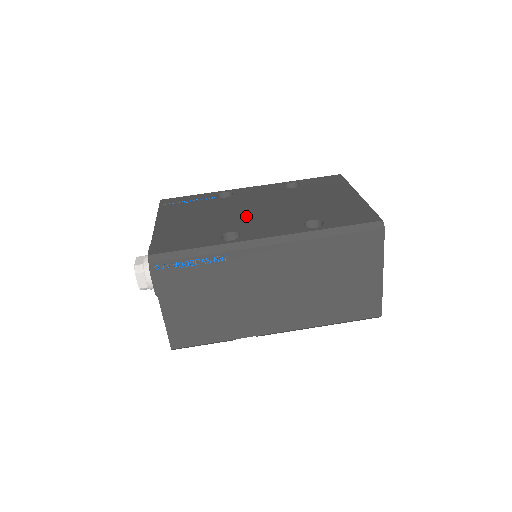
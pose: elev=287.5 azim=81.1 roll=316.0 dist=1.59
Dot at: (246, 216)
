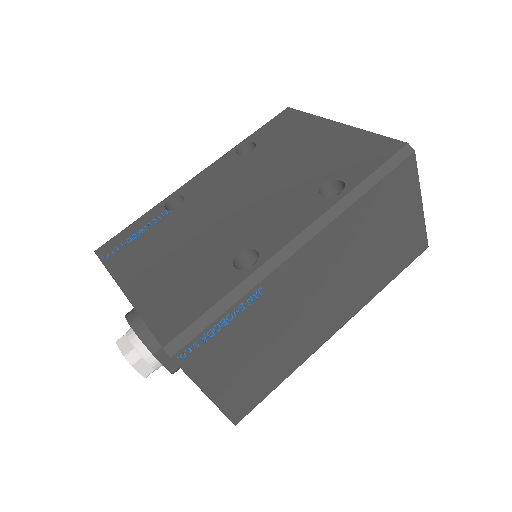
Dot at: (235, 220)
